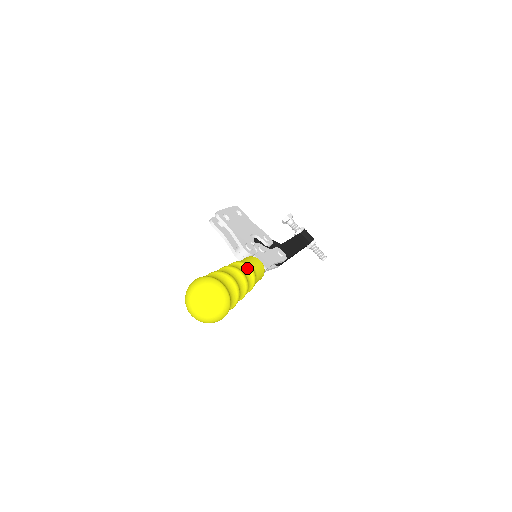
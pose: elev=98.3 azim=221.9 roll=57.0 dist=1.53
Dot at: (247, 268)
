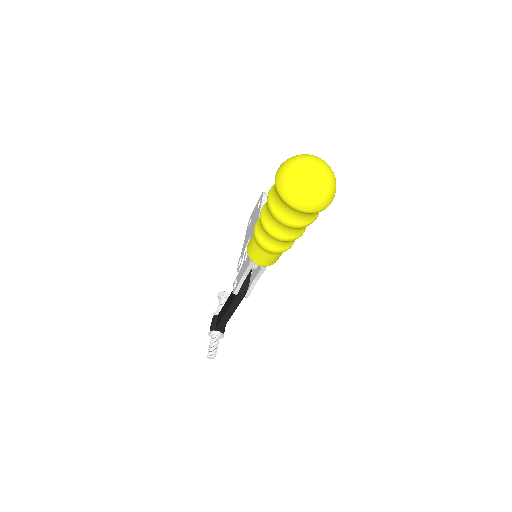
Dot at: occluded
